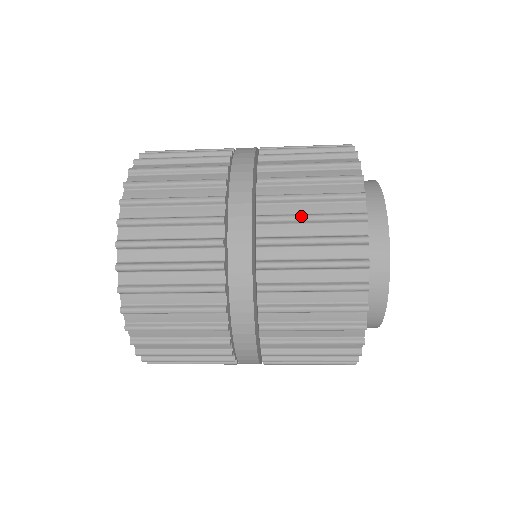
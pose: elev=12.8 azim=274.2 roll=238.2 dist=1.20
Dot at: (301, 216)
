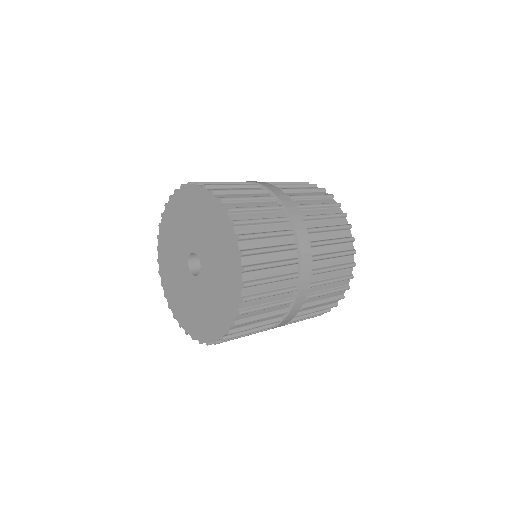
Dot at: (327, 228)
